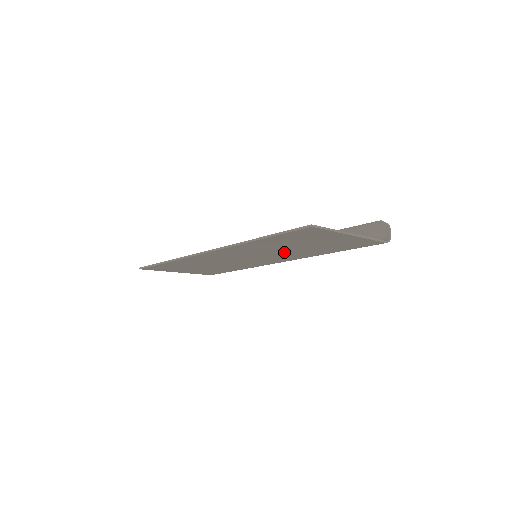
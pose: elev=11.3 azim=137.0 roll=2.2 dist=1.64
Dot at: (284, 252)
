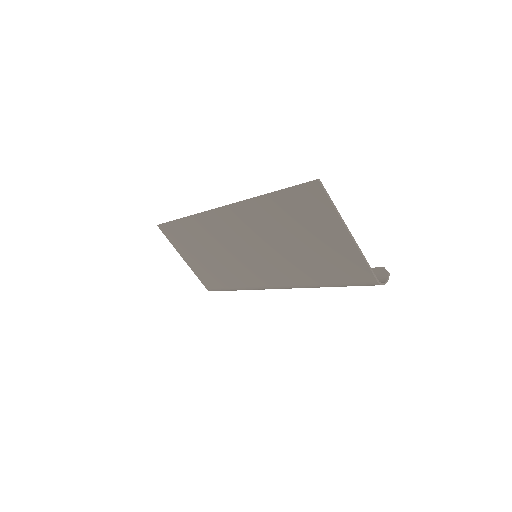
Dot at: (282, 252)
